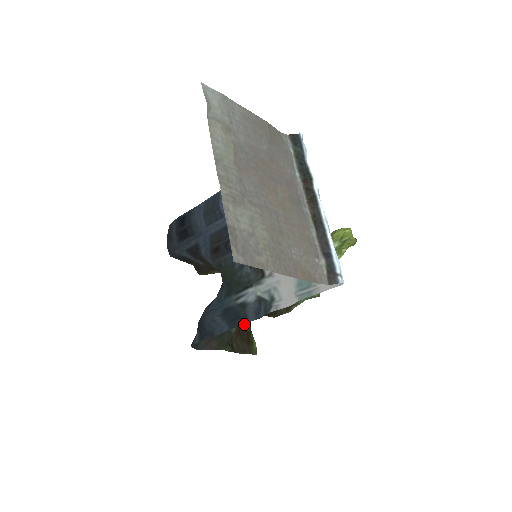
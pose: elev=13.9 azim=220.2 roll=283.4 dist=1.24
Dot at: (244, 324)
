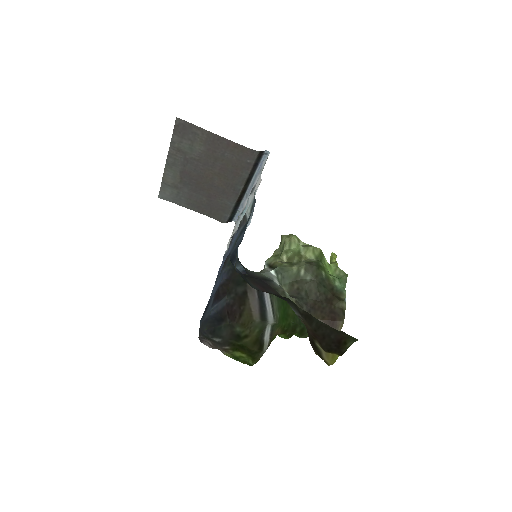
Dot at: (328, 353)
